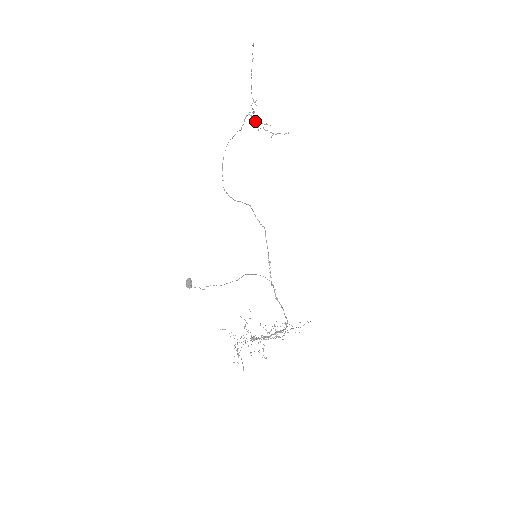
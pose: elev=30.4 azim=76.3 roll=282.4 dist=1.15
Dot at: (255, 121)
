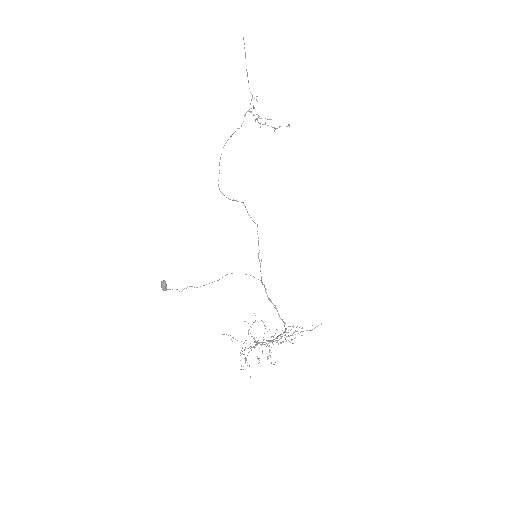
Dot at: occluded
